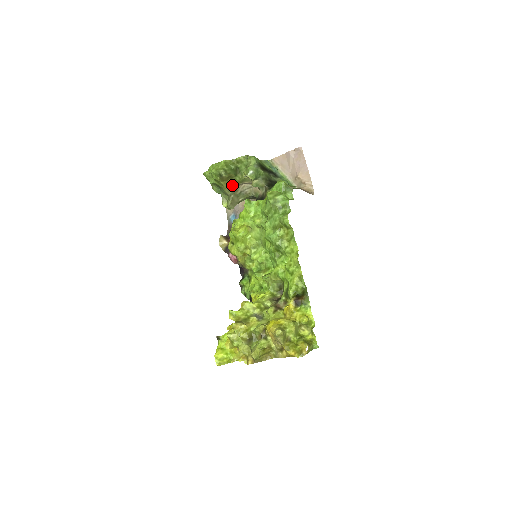
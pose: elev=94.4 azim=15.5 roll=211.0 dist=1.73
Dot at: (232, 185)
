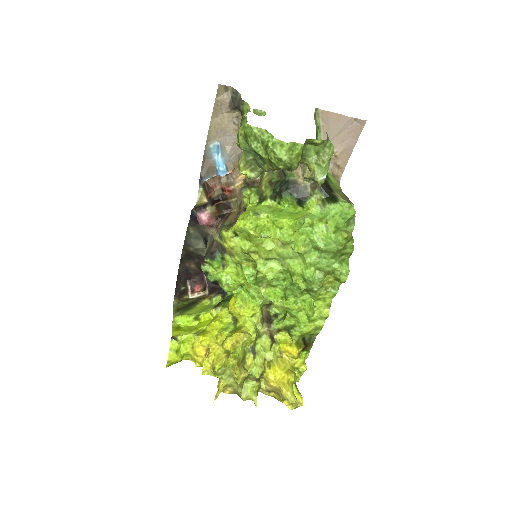
Dot at: occluded
